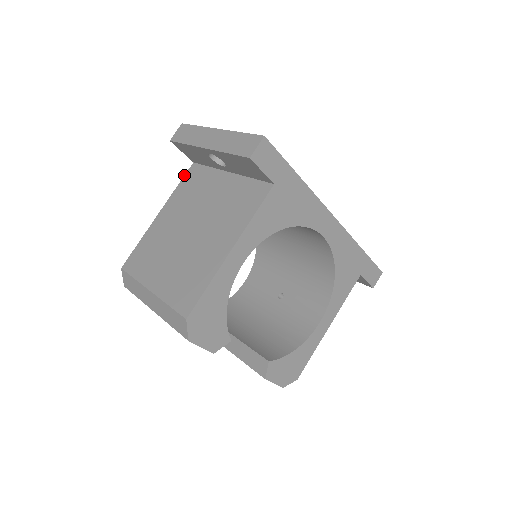
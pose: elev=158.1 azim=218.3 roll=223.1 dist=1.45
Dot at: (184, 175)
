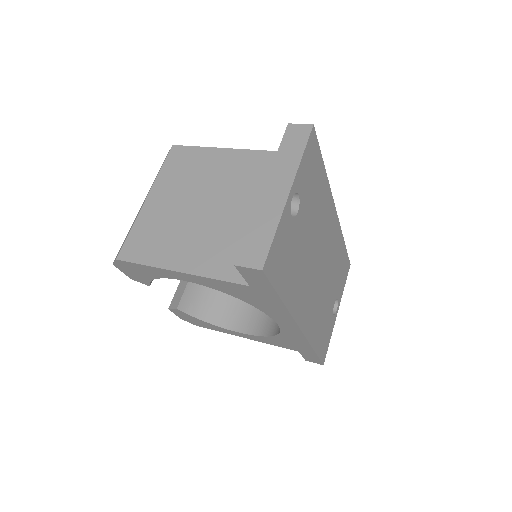
Dot at: occluded
